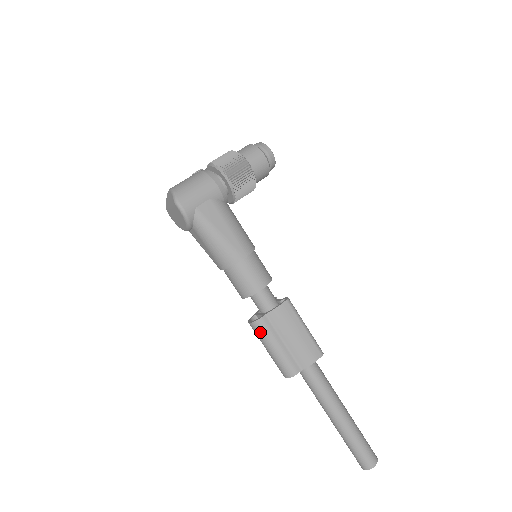
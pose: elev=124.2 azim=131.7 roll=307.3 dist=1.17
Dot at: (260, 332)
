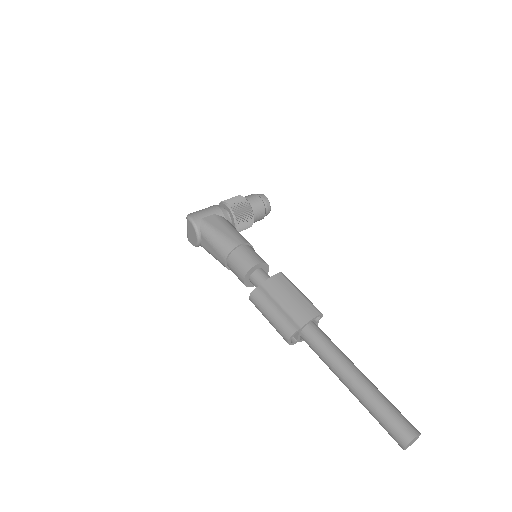
Dot at: (258, 300)
